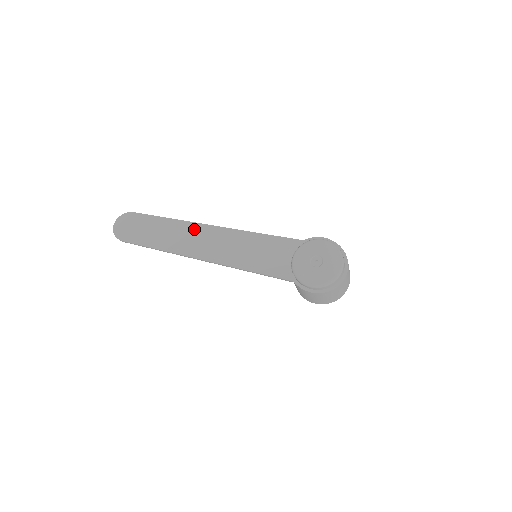
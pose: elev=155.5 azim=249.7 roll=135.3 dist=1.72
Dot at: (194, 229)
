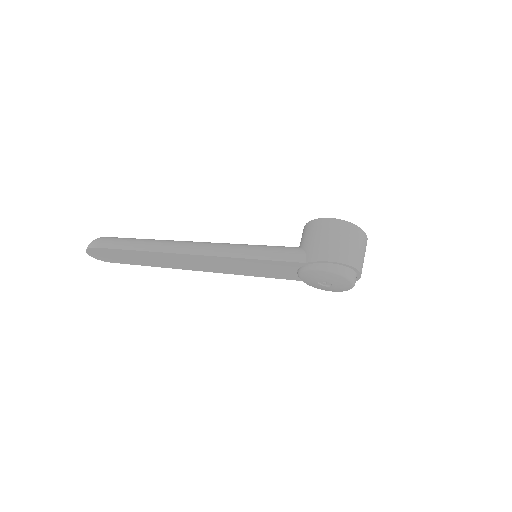
Dot at: (177, 257)
